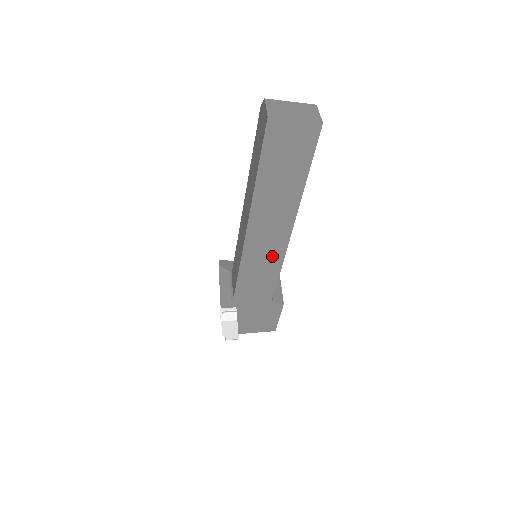
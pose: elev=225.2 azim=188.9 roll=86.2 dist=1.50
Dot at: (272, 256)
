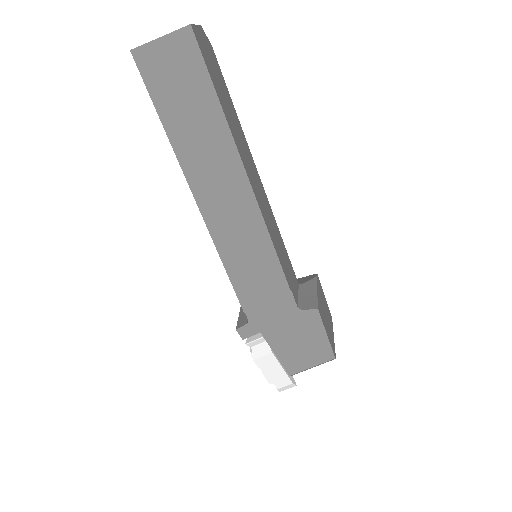
Dot at: (252, 236)
